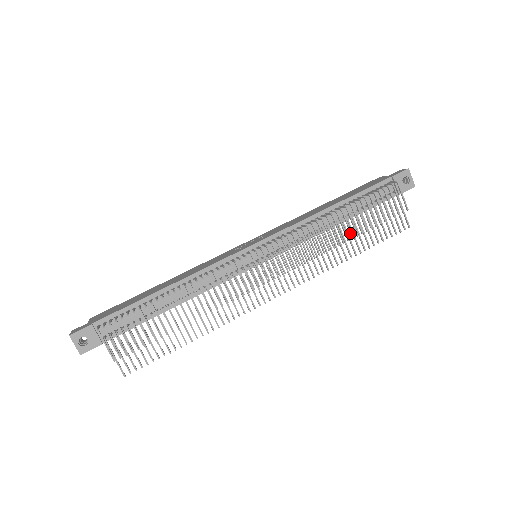
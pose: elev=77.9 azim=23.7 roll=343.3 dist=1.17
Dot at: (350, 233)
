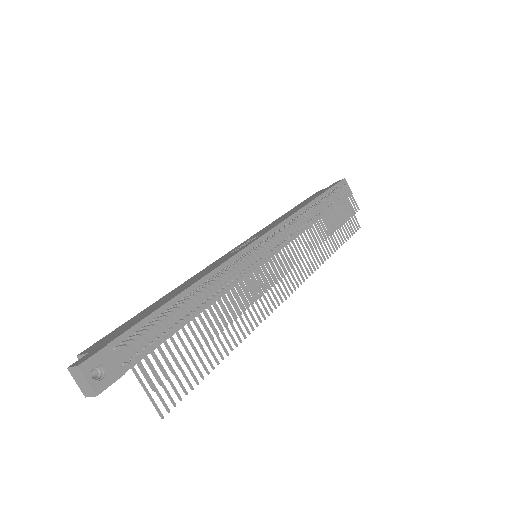
Dot at: (330, 227)
